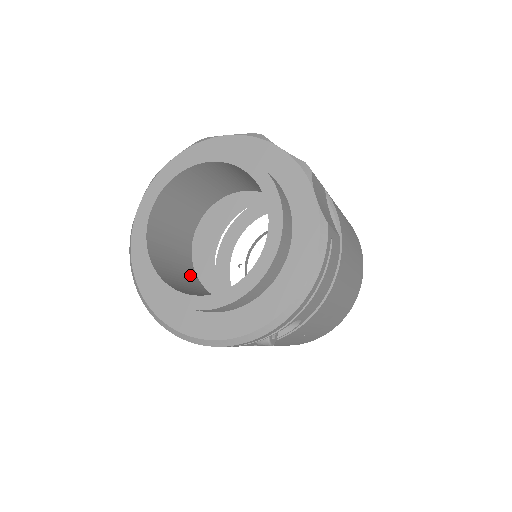
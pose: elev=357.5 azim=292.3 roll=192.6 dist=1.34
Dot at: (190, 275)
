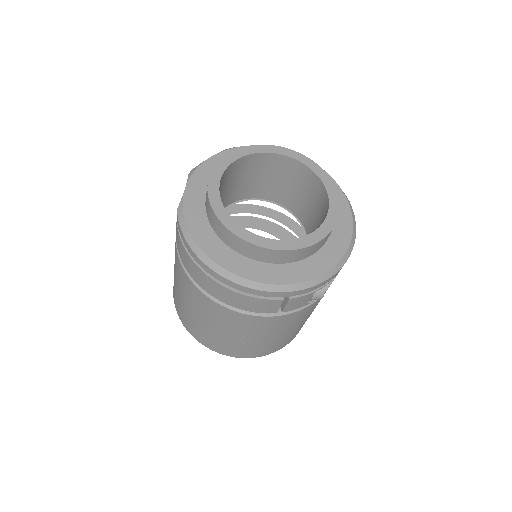
Dot at: occluded
